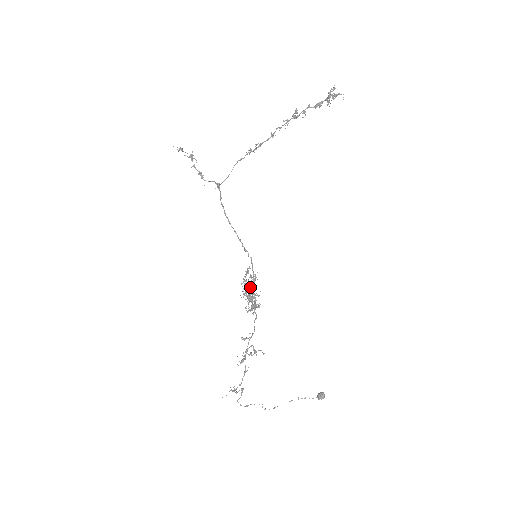
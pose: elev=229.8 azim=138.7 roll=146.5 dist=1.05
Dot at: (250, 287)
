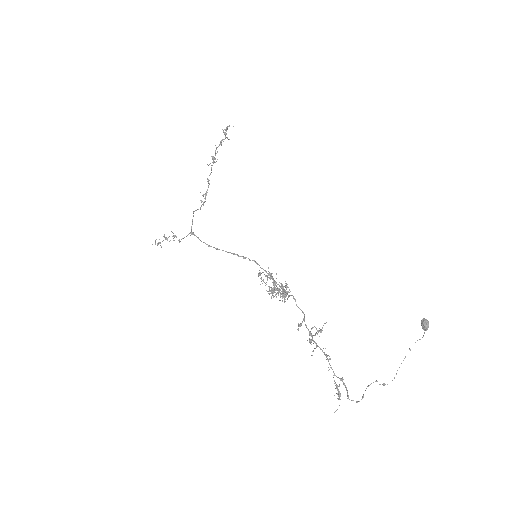
Dot at: occluded
